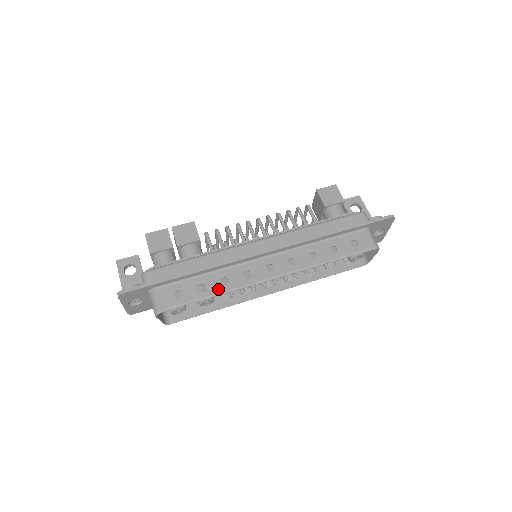
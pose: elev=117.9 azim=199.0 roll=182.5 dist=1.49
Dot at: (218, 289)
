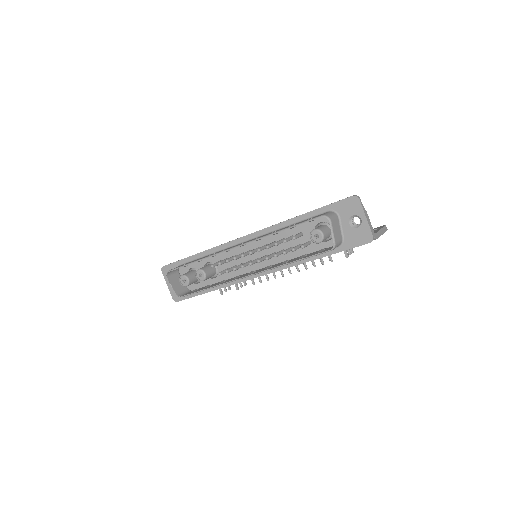
Dot at: occluded
